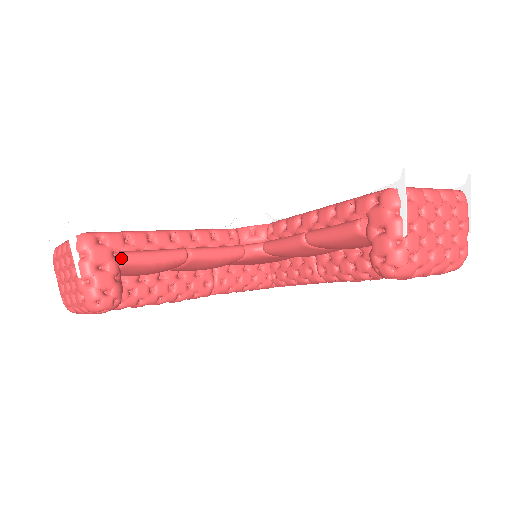
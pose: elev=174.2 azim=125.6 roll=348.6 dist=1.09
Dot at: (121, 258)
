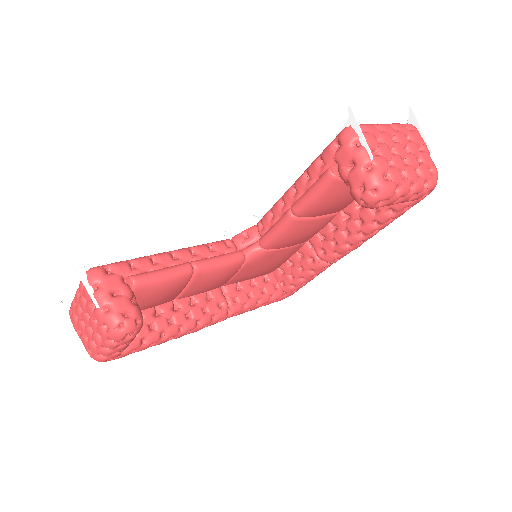
Dot at: (132, 280)
